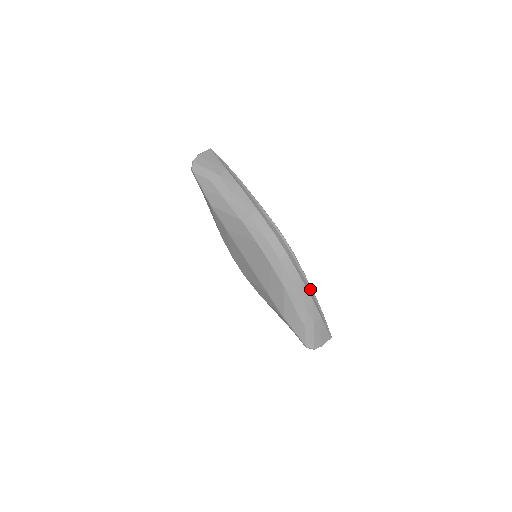
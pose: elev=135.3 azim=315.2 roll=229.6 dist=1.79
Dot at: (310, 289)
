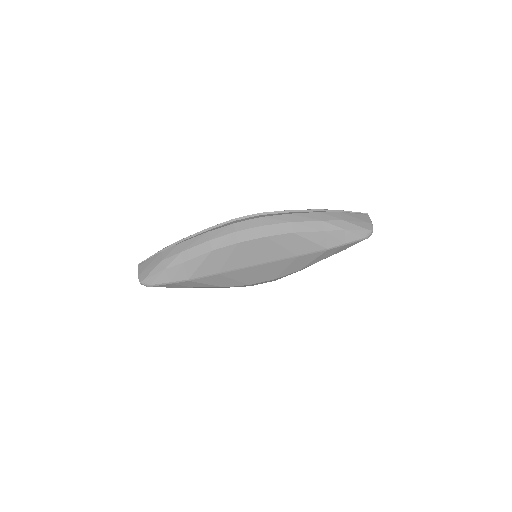
Dot at: (306, 212)
